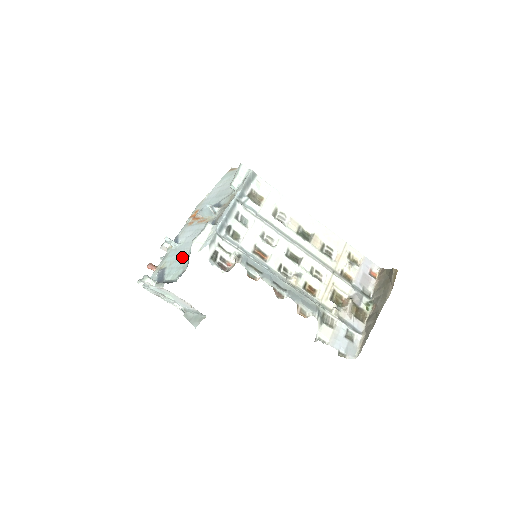
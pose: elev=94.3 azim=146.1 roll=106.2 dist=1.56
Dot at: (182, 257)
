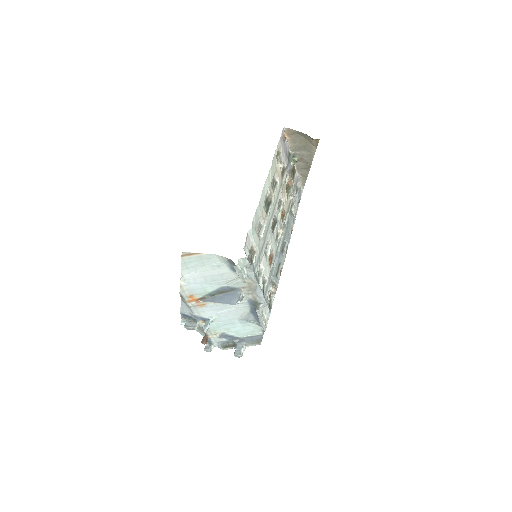
Dot at: (239, 324)
